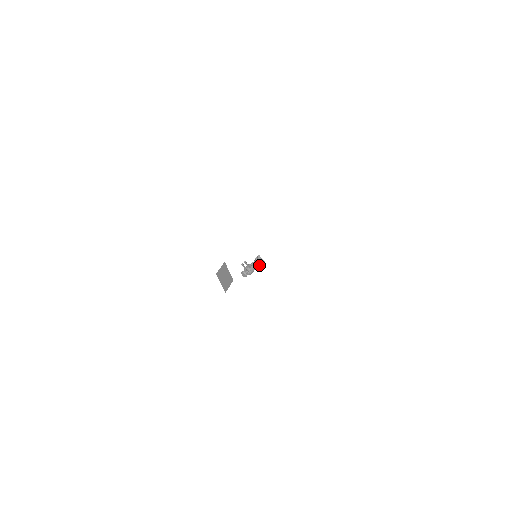
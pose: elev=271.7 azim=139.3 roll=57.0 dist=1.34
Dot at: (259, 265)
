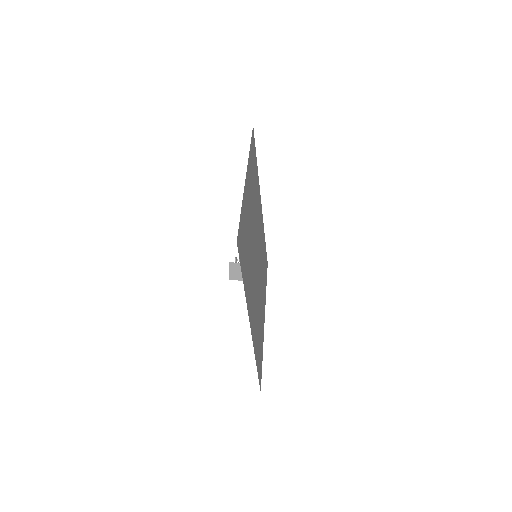
Dot at: occluded
